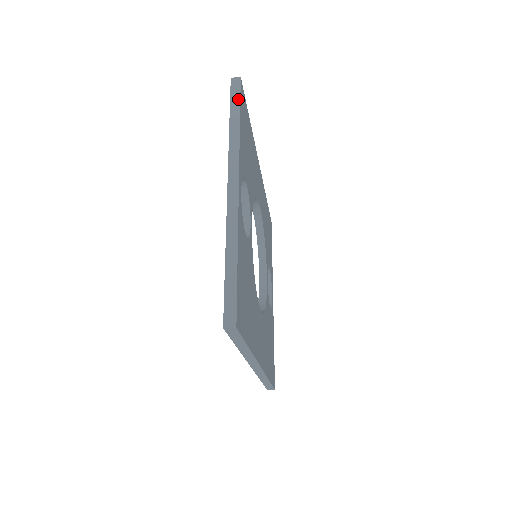
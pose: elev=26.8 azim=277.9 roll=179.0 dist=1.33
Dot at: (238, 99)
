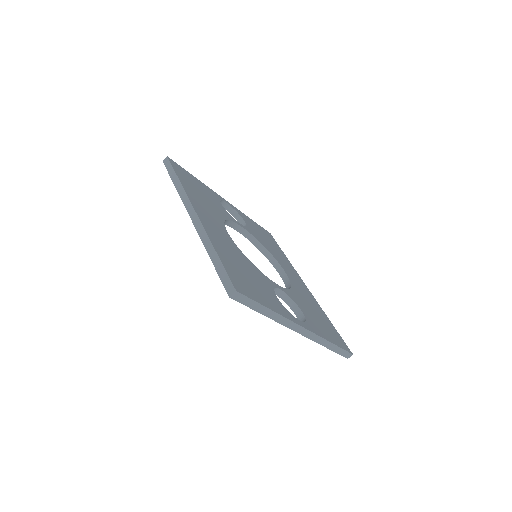
Dot at: occluded
